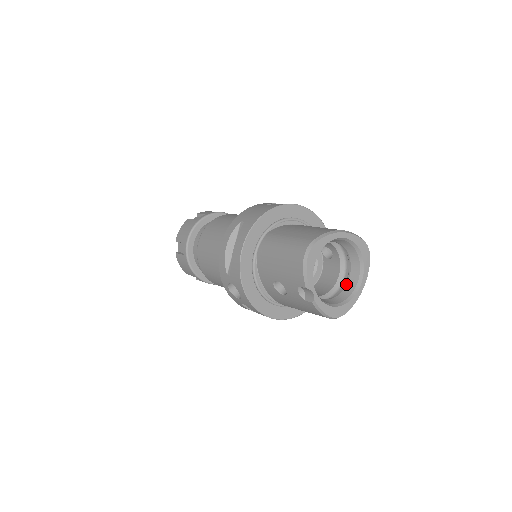
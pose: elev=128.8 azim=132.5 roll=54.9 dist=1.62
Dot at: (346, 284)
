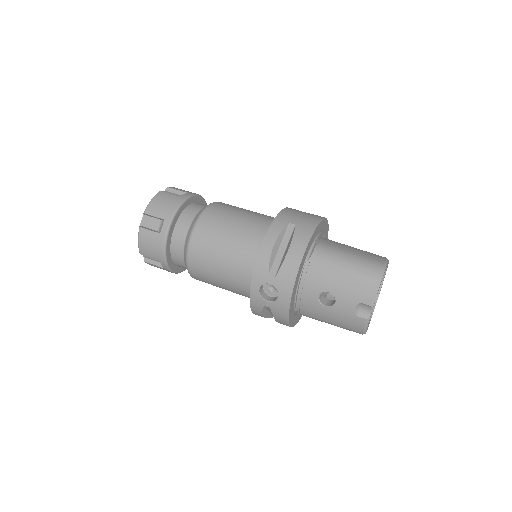
Dot at: occluded
